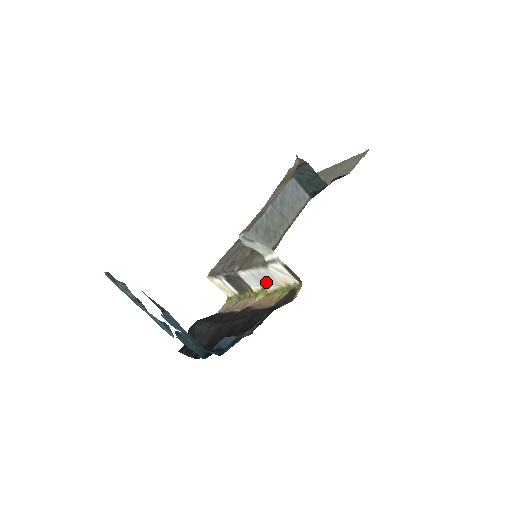
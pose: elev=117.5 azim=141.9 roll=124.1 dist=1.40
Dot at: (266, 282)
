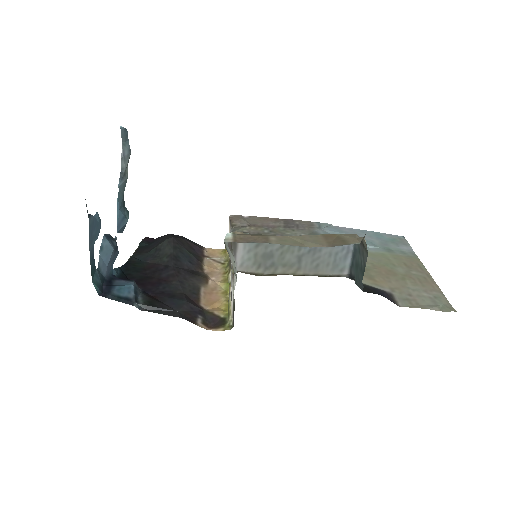
Dot at: (231, 285)
